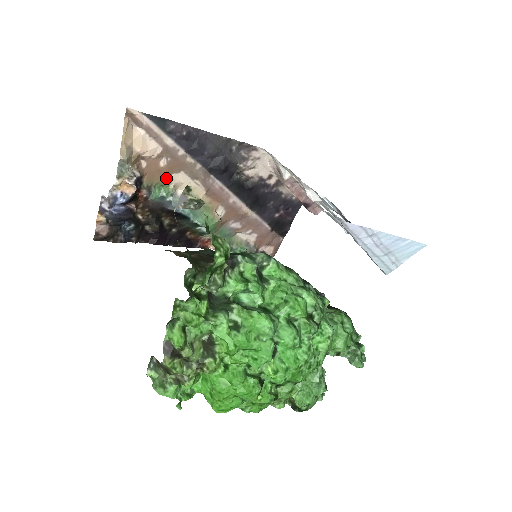
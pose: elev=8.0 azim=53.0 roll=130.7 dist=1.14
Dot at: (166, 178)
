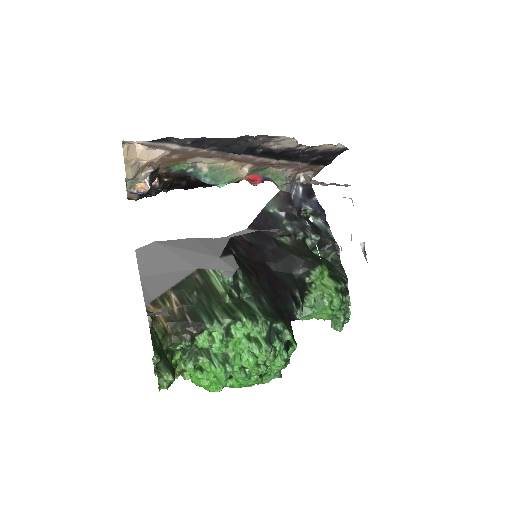
Dot at: (182, 162)
